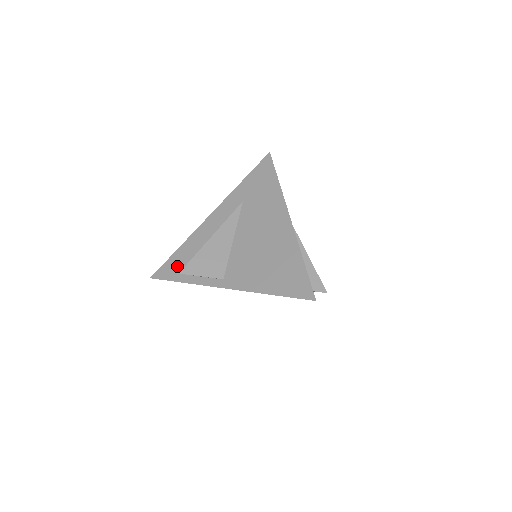
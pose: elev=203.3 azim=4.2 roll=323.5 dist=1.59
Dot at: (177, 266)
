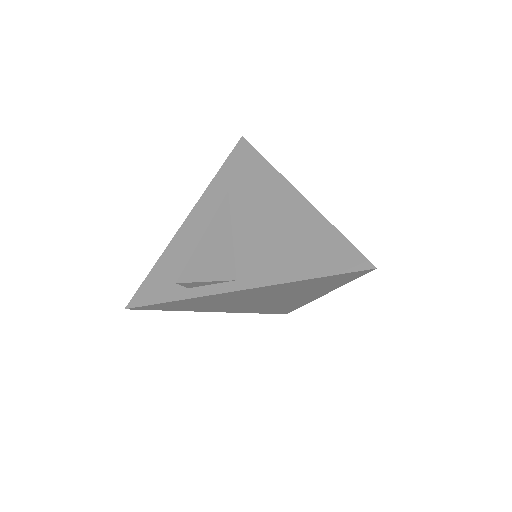
Dot at: (162, 283)
